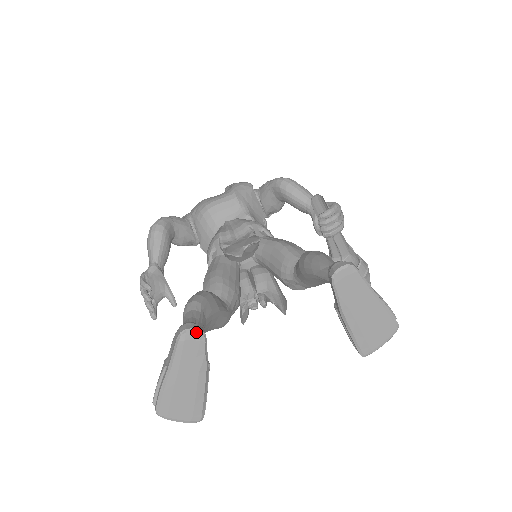
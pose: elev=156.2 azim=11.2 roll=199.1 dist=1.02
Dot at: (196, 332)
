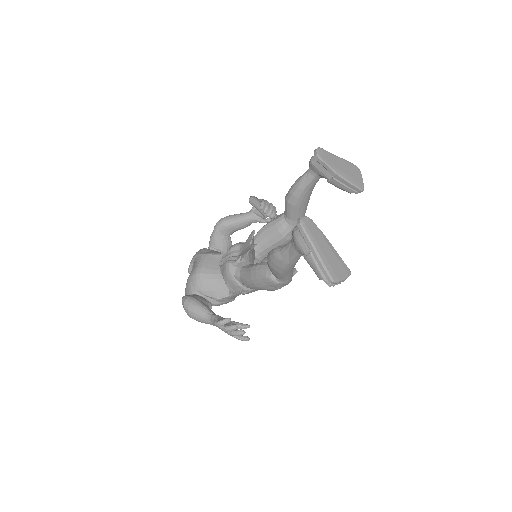
Dot at: (305, 217)
